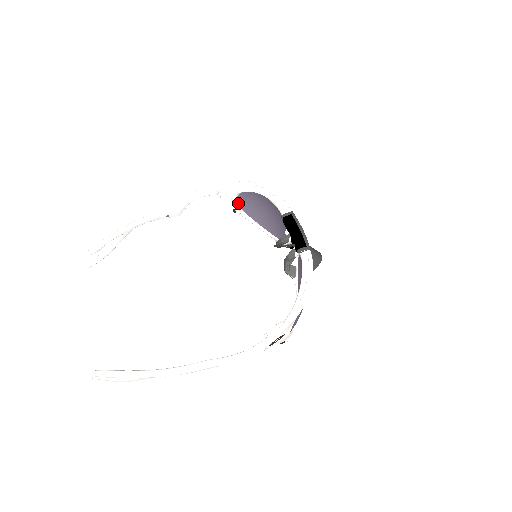
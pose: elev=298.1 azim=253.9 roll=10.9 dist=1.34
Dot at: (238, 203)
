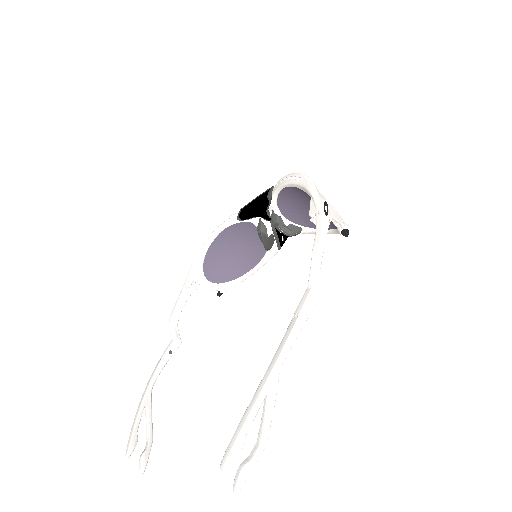
Dot at: (213, 282)
